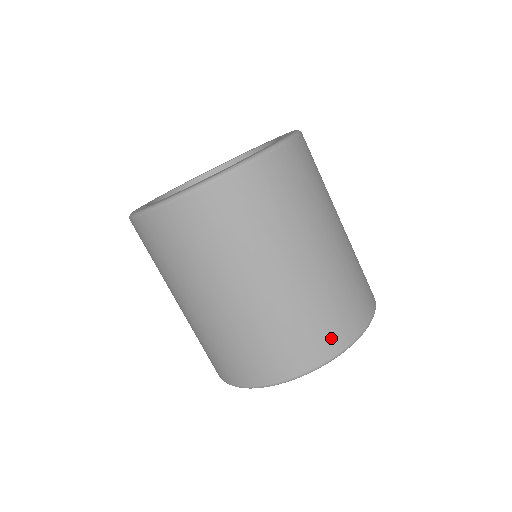
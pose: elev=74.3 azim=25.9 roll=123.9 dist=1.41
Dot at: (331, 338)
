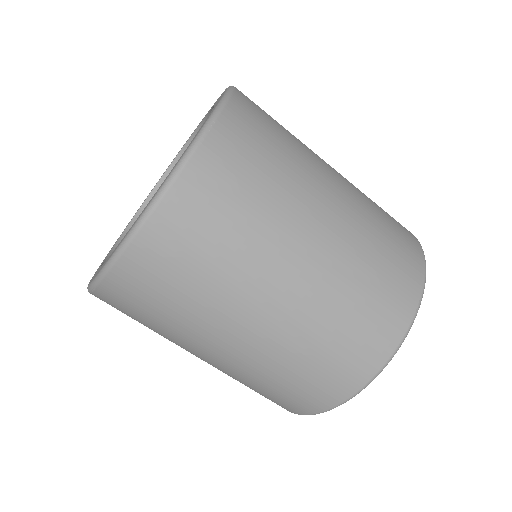
Dot at: (385, 327)
